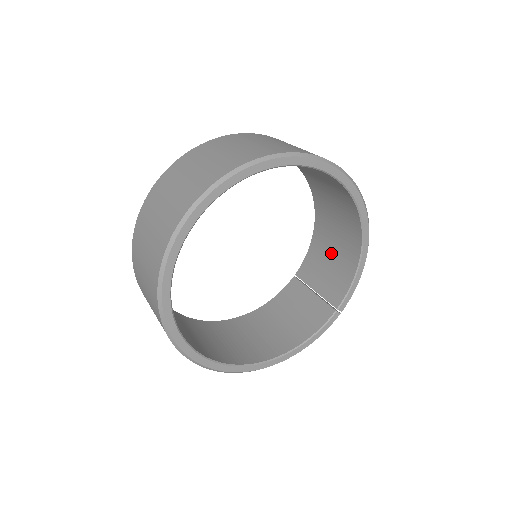
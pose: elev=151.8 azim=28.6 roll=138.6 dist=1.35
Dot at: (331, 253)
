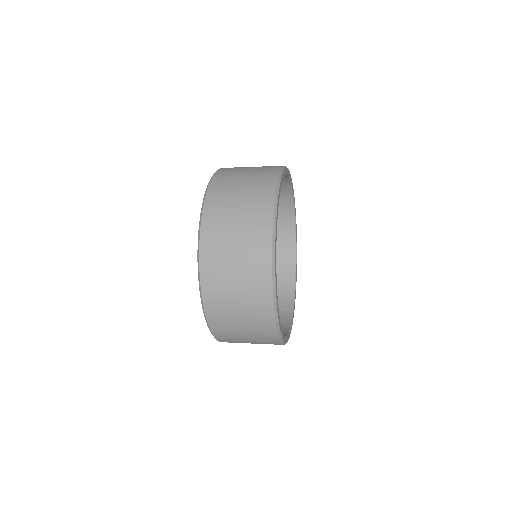
Dot at: occluded
